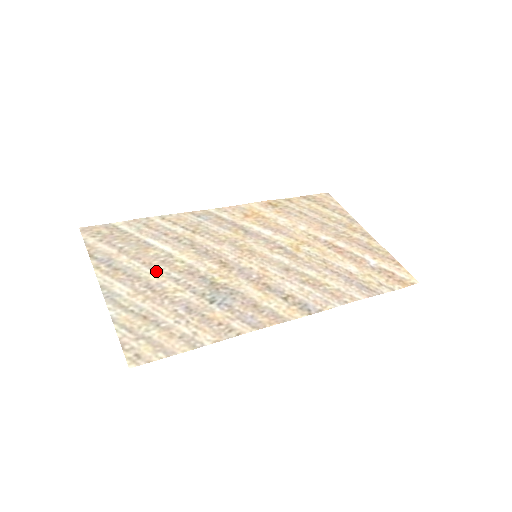
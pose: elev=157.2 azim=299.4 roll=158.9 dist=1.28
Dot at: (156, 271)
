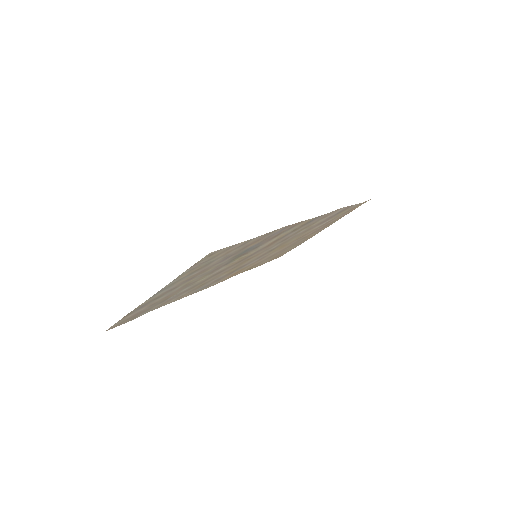
Dot at: (187, 283)
